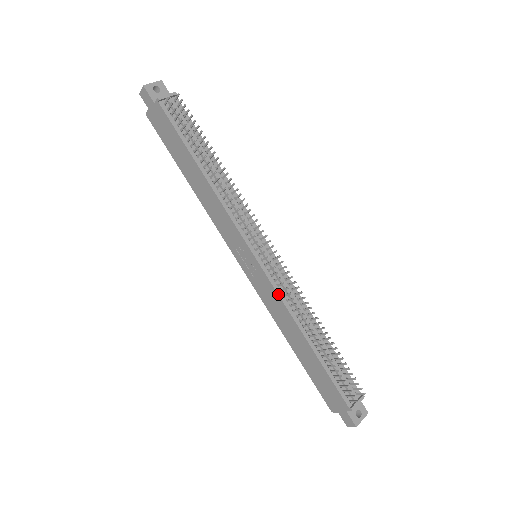
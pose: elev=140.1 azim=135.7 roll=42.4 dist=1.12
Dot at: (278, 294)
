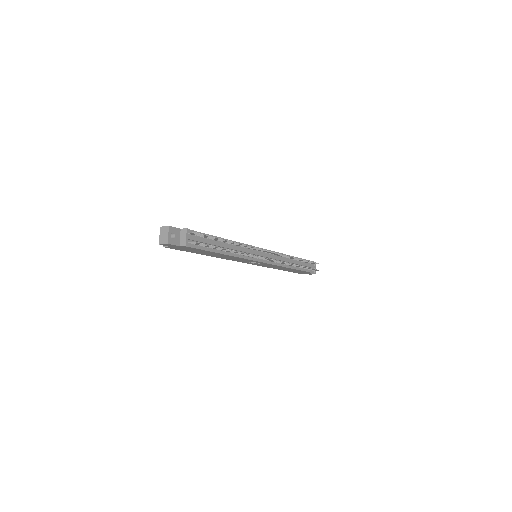
Dot at: (277, 265)
